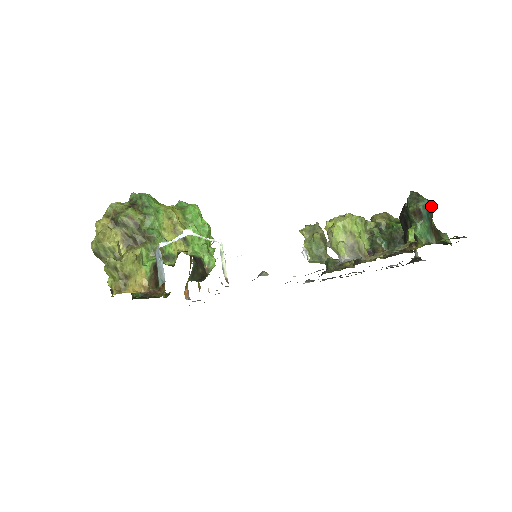
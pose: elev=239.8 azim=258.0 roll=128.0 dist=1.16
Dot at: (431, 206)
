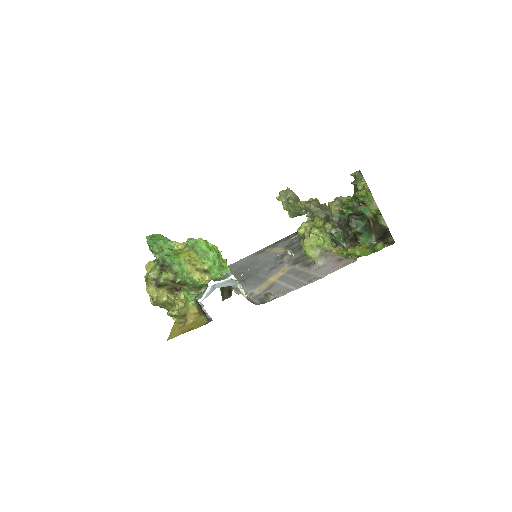
Dot at: (366, 221)
